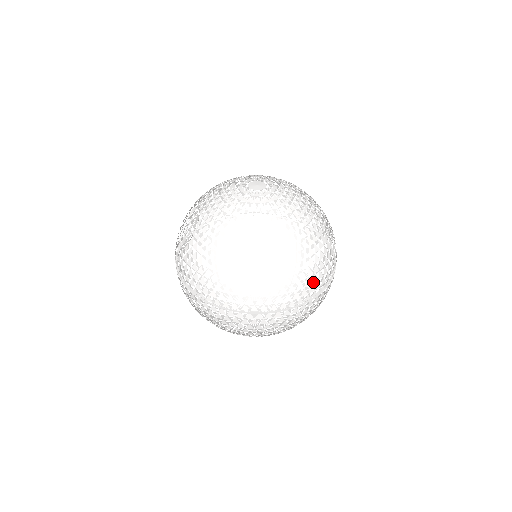
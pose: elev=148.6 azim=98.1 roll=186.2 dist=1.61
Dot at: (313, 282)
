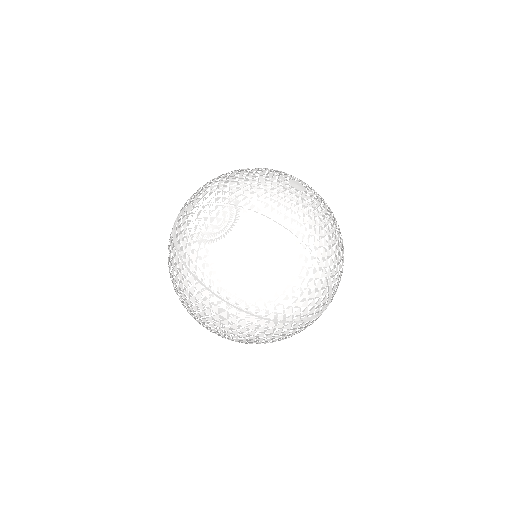
Dot at: (335, 293)
